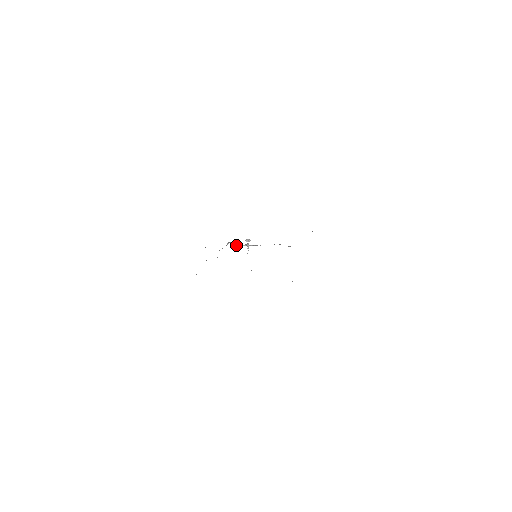
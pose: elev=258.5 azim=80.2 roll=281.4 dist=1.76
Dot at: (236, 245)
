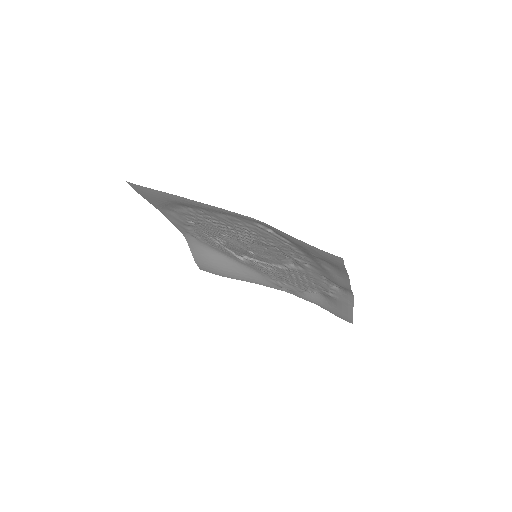
Dot at: (247, 257)
